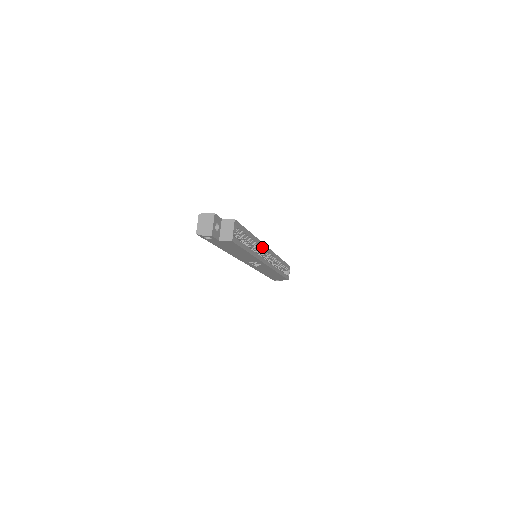
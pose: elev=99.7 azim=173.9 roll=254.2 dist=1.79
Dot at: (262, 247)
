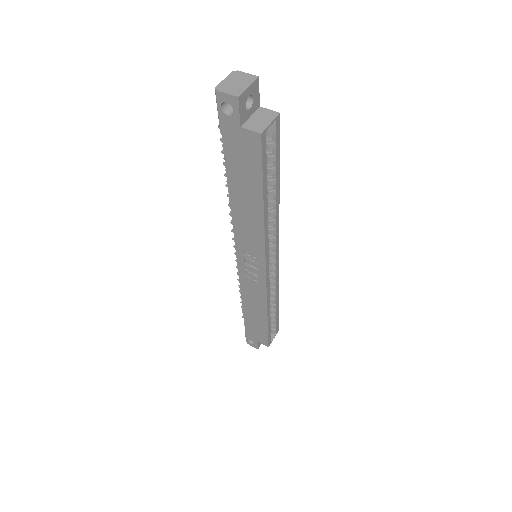
Dot at: (275, 236)
